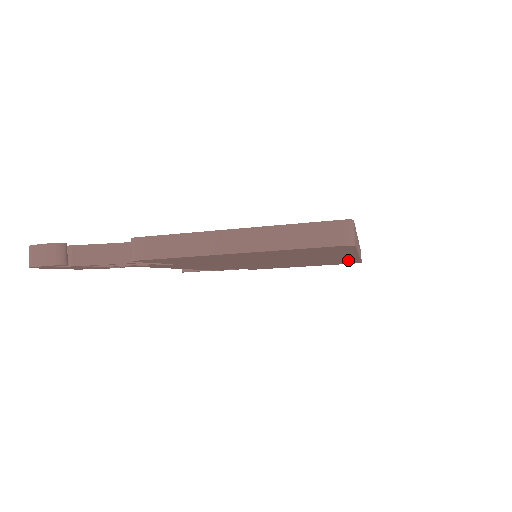
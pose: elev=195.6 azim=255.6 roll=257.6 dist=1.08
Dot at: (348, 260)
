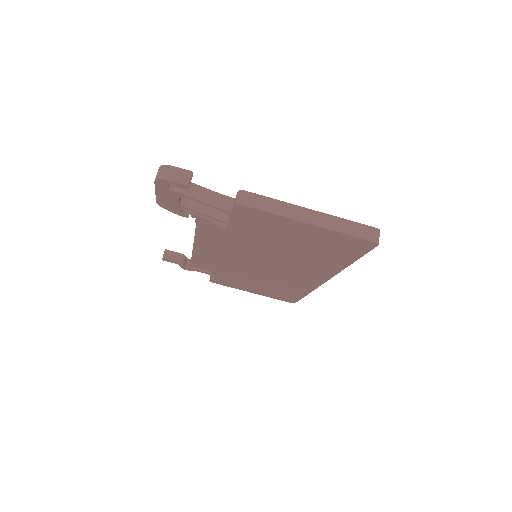
Dot at: (306, 288)
